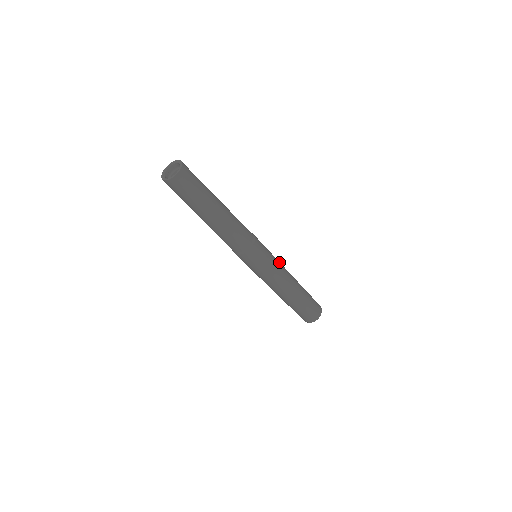
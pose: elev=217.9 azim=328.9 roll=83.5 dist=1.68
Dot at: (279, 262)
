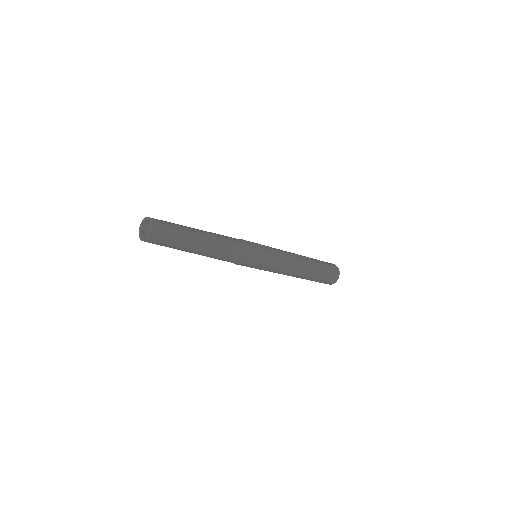
Dot at: (282, 258)
